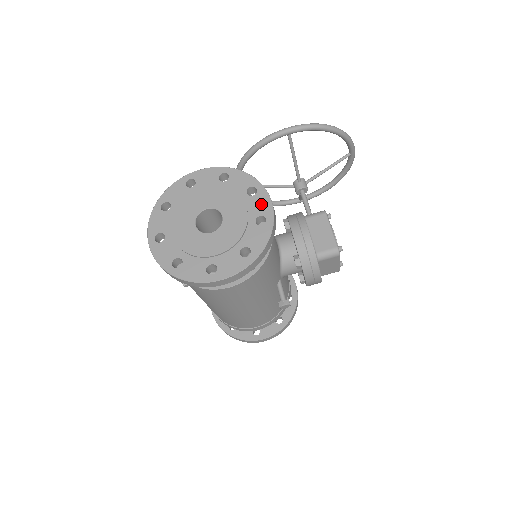
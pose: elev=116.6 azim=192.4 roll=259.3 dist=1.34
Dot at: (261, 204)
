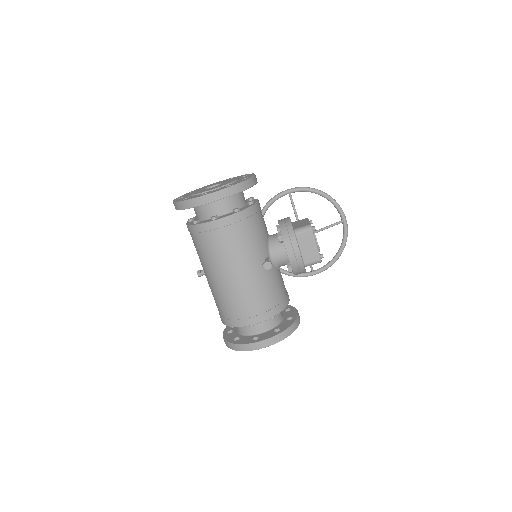
Dot at: (248, 176)
